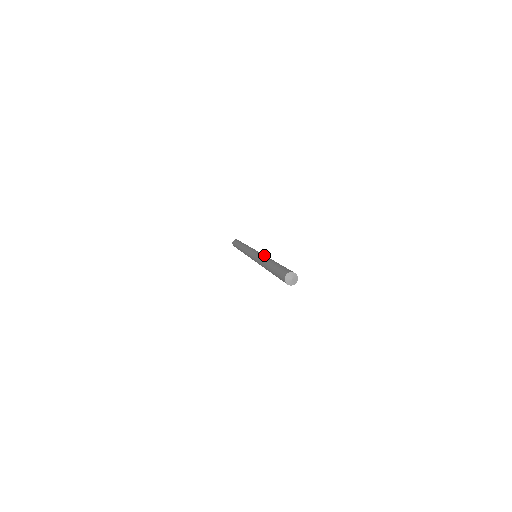
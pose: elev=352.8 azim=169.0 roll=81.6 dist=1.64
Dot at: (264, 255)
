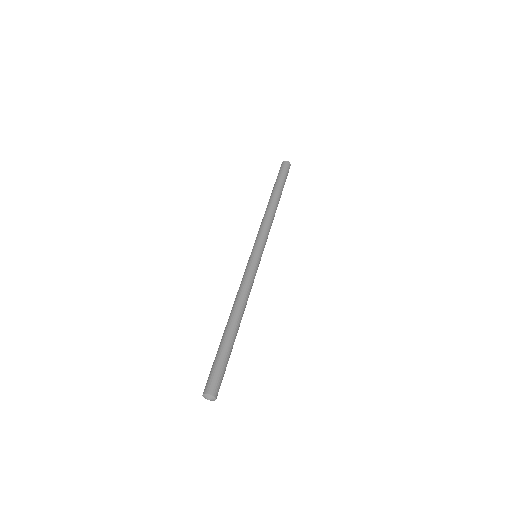
Dot at: (242, 282)
